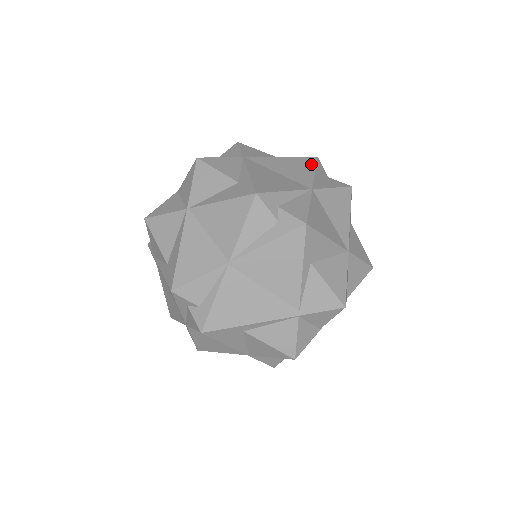
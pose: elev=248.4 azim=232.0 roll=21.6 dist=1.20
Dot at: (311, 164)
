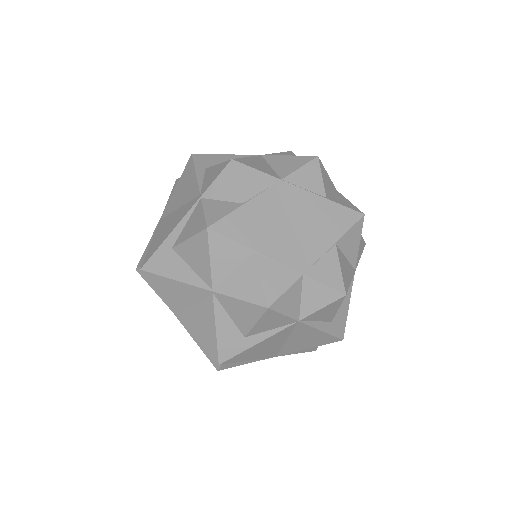
Dot at: occluded
